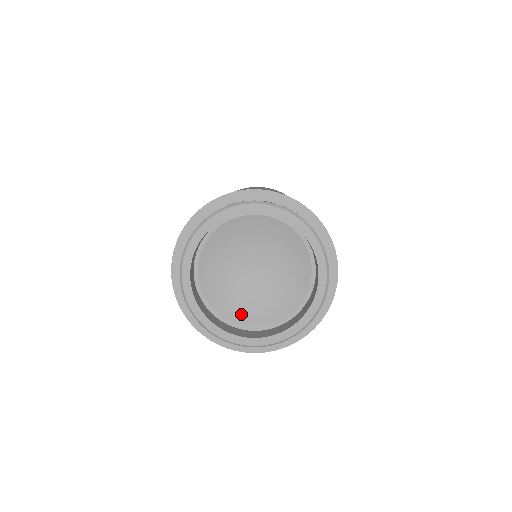
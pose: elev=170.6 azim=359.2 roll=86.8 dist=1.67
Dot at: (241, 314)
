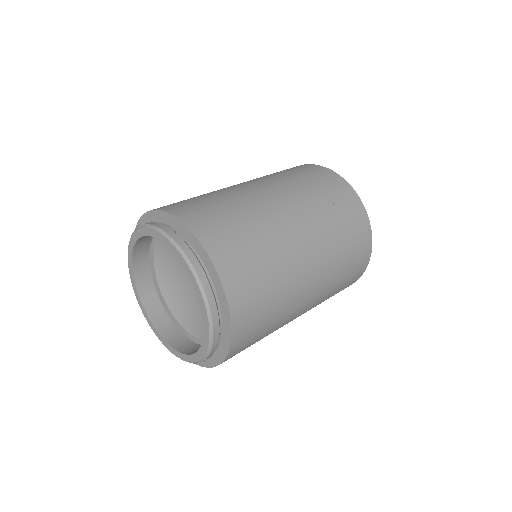
Dot at: (197, 328)
